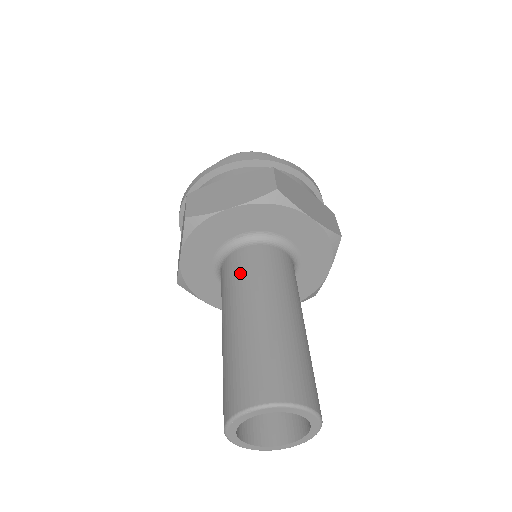
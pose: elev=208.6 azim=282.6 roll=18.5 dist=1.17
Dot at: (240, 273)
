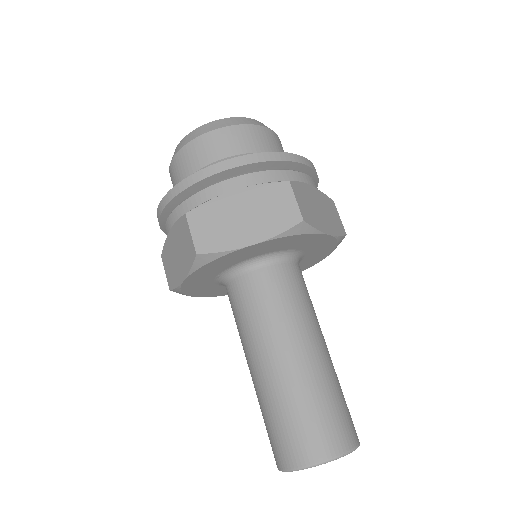
Dot at: (236, 320)
